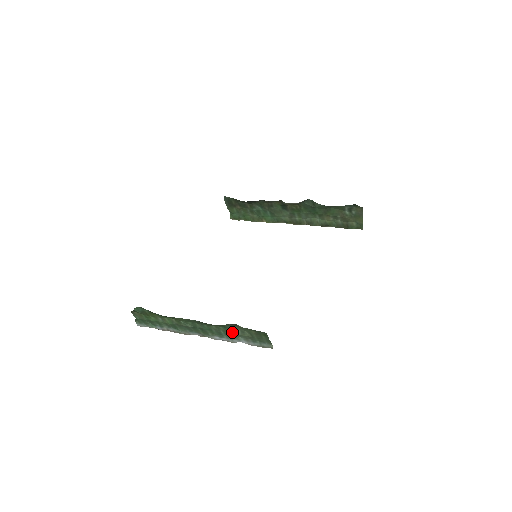
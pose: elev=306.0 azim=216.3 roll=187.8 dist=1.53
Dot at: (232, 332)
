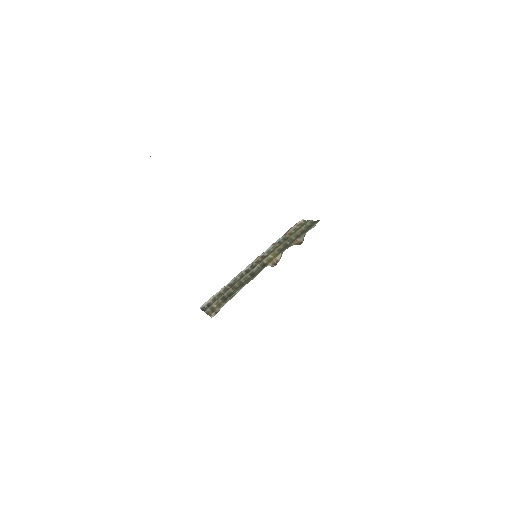
Dot at: occluded
